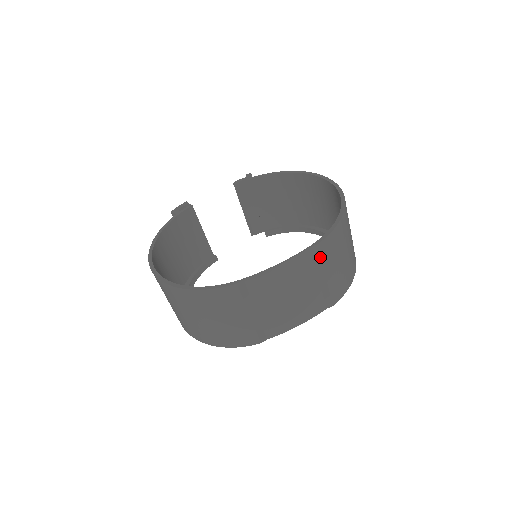
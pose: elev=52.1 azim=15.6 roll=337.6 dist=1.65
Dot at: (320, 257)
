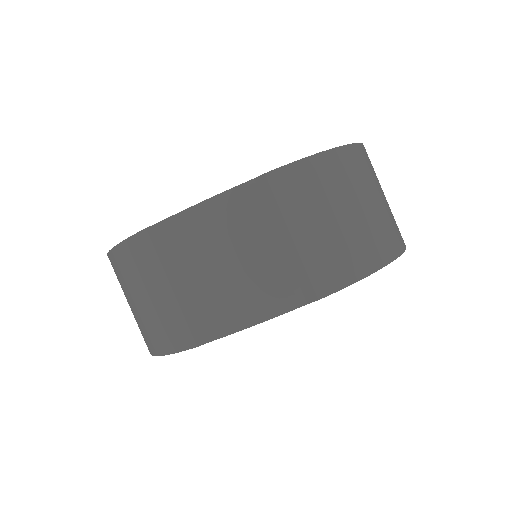
Dot at: (274, 198)
